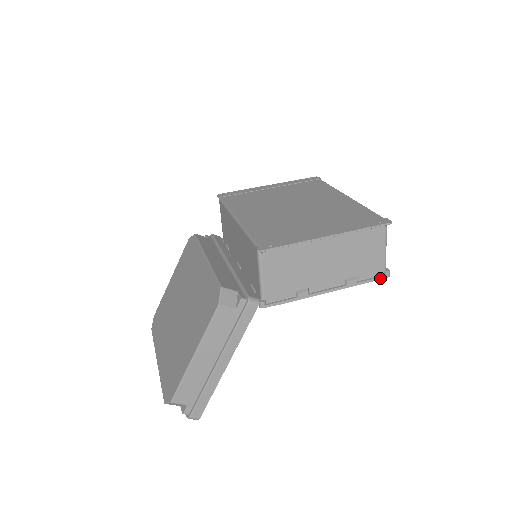
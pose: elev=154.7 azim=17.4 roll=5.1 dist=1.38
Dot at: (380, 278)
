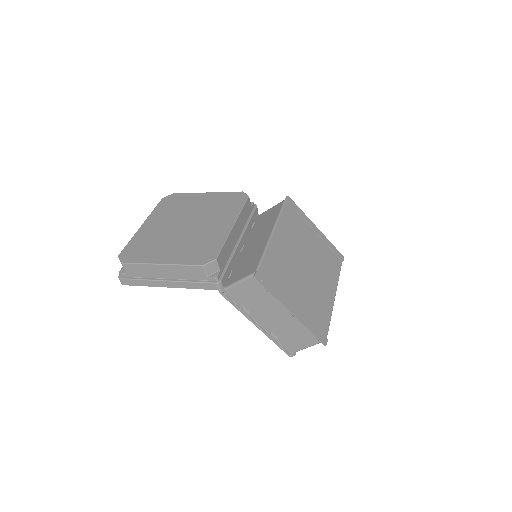
Dot at: (286, 352)
